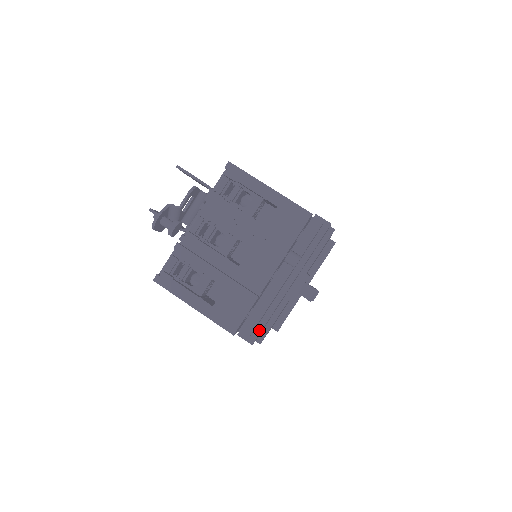
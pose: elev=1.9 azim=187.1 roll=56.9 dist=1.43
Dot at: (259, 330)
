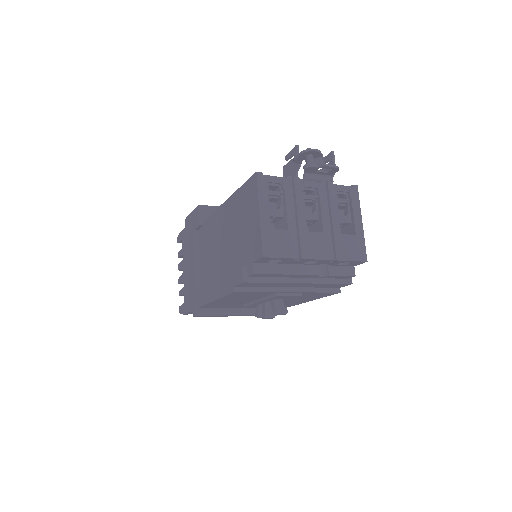
Dot at: (257, 280)
